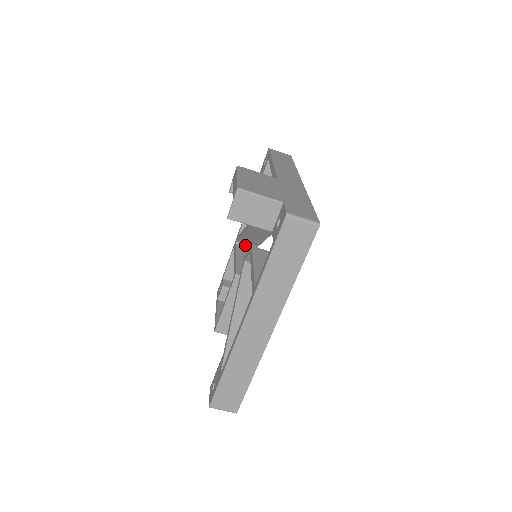
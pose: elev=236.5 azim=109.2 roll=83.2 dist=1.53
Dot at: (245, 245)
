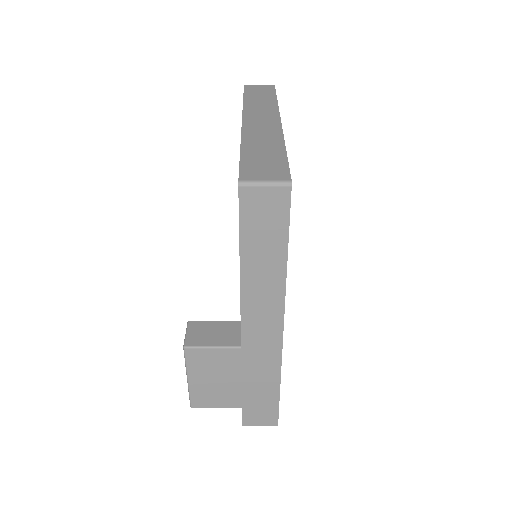
Dot at: occluded
